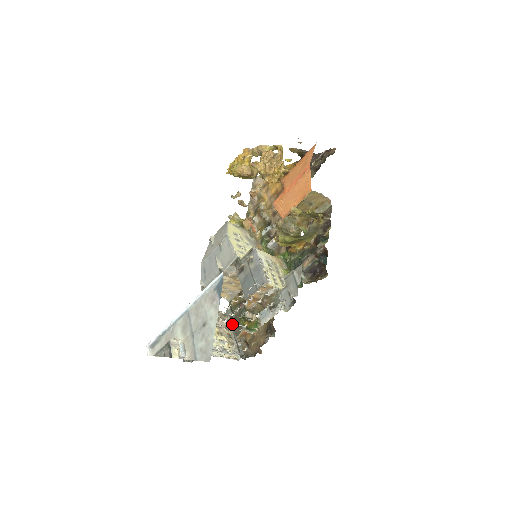
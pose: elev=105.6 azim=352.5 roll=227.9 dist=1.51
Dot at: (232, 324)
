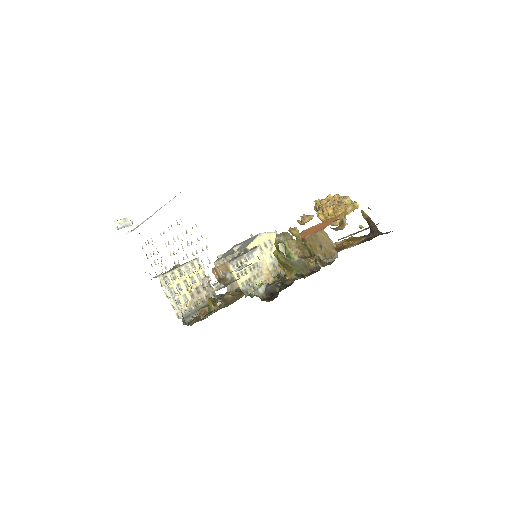
Dot at: (178, 262)
